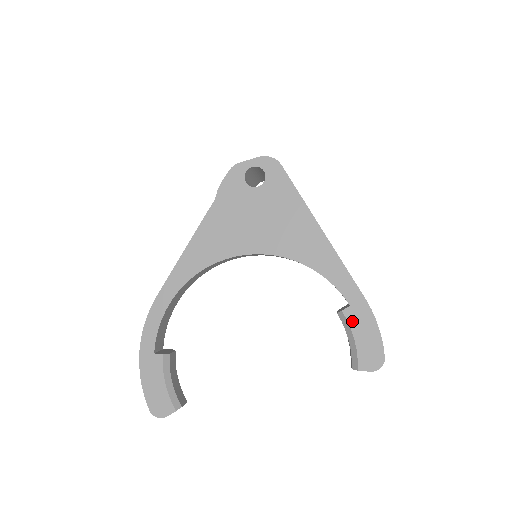
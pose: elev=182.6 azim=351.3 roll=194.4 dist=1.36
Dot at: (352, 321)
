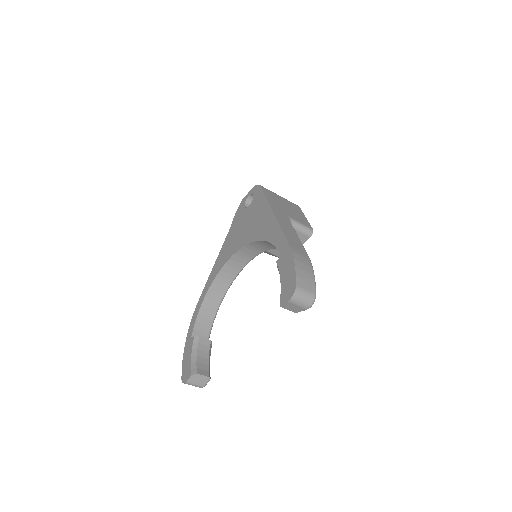
Dot at: (281, 266)
